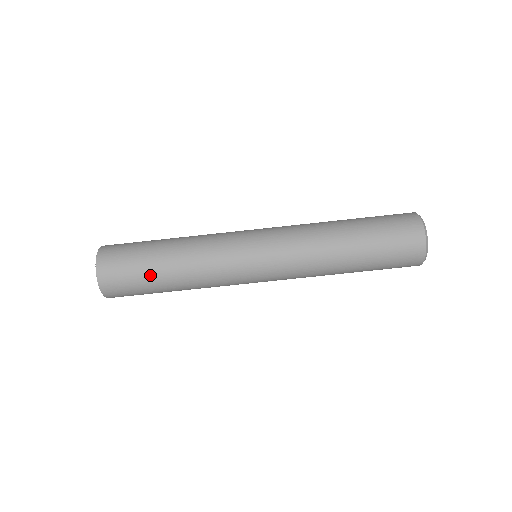
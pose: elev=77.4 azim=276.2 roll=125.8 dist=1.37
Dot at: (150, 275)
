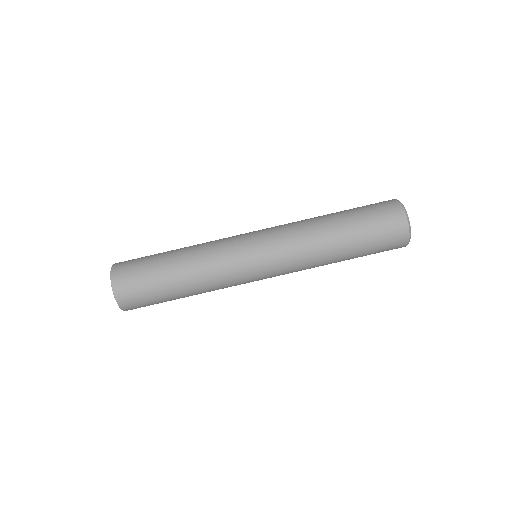
Dot at: (168, 299)
